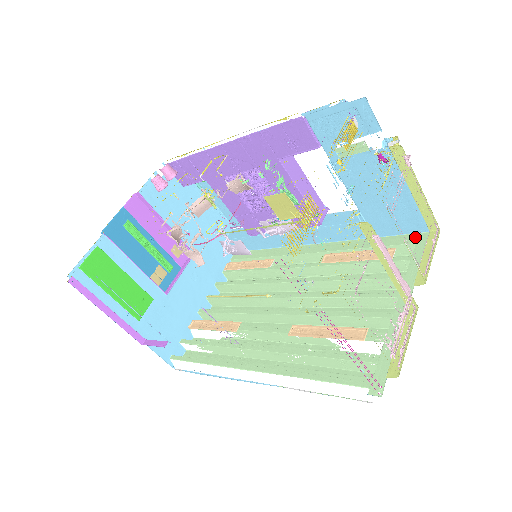
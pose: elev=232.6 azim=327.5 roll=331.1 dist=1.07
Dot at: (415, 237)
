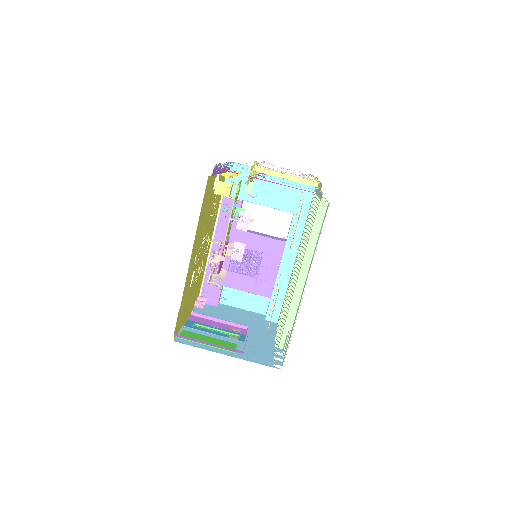
Dot at: (314, 192)
